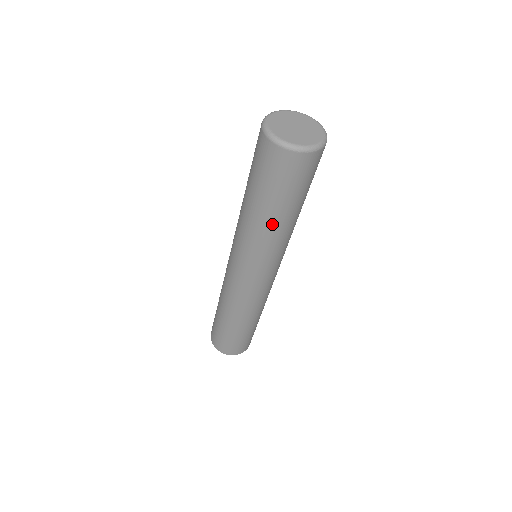
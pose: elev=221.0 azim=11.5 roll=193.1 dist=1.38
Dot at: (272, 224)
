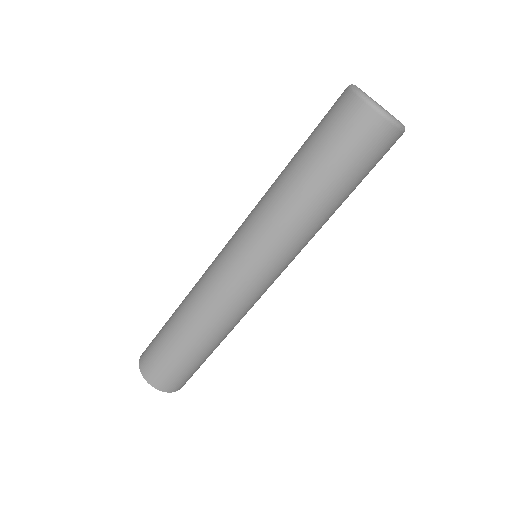
Dot at: (321, 209)
